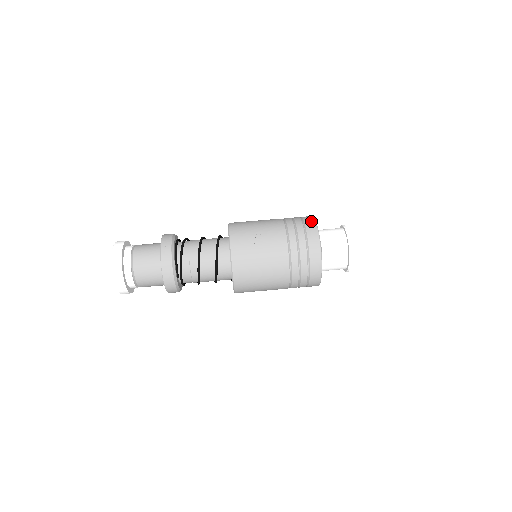
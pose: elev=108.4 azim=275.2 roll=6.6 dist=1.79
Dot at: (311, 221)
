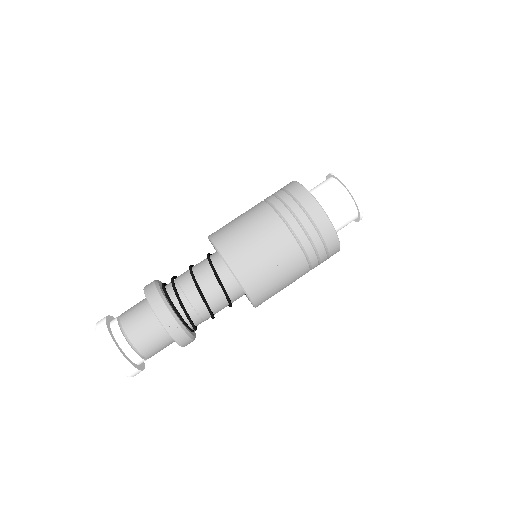
Dot at: (314, 206)
